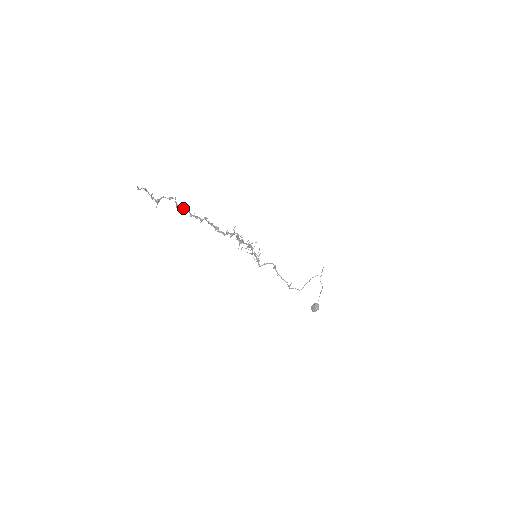
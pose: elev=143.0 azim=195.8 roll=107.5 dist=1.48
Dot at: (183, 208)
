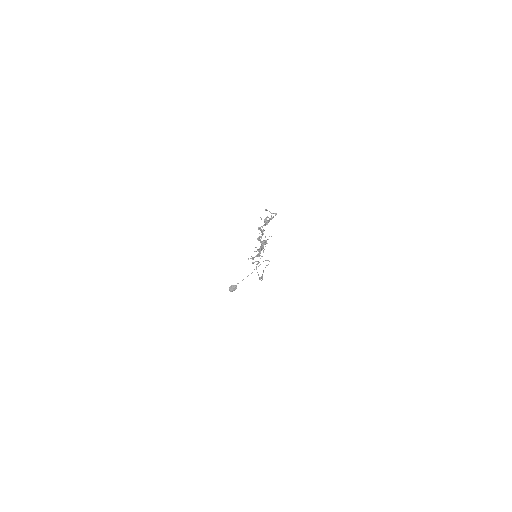
Dot at: occluded
